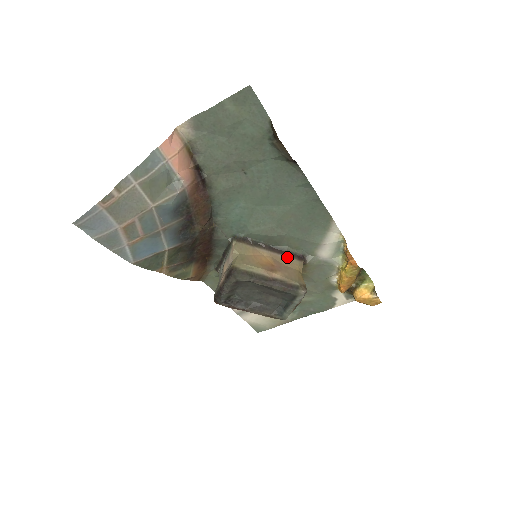
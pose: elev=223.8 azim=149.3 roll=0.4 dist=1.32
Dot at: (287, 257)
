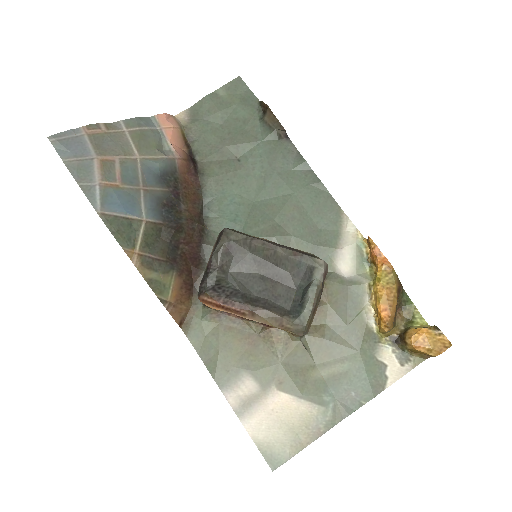
Dot at: occluded
